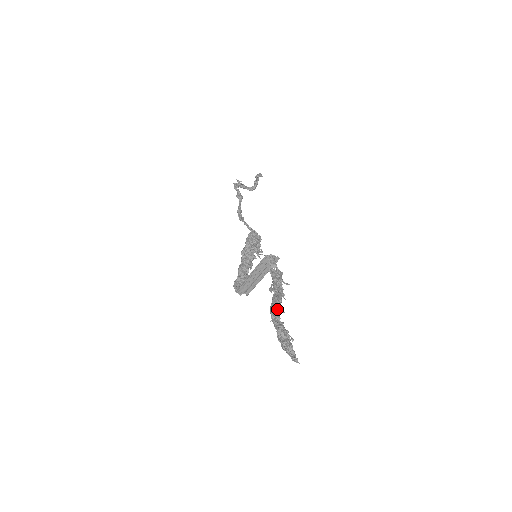
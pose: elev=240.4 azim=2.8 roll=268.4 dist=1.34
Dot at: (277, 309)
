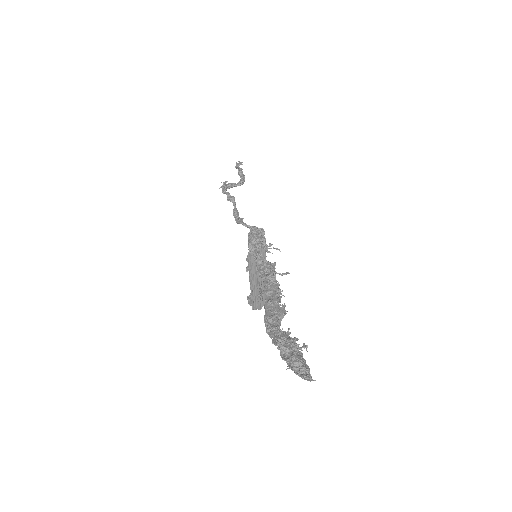
Dot at: (269, 317)
